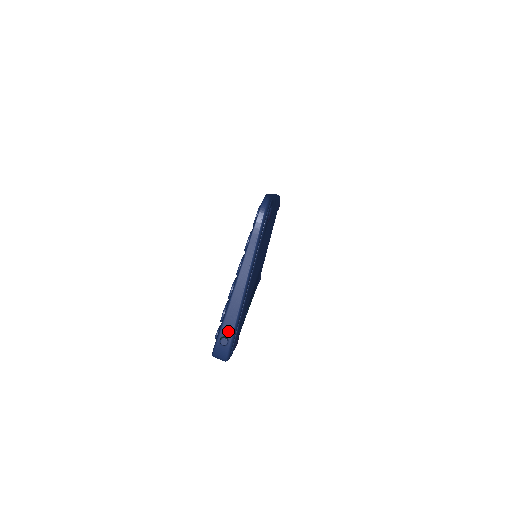
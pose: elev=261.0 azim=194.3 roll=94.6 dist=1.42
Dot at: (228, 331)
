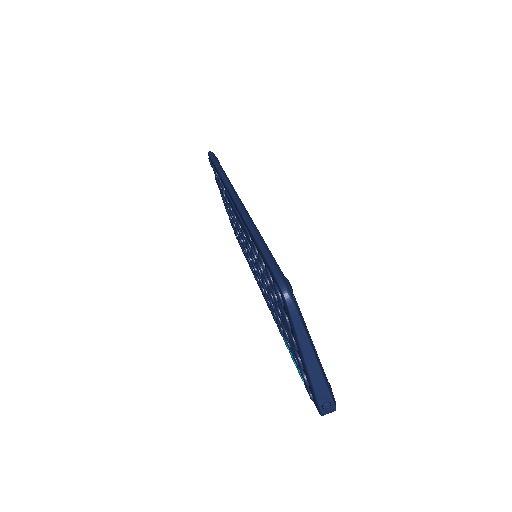
Dot at: (325, 398)
